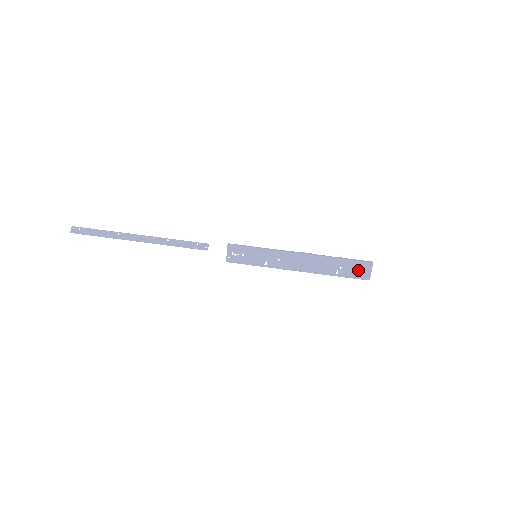
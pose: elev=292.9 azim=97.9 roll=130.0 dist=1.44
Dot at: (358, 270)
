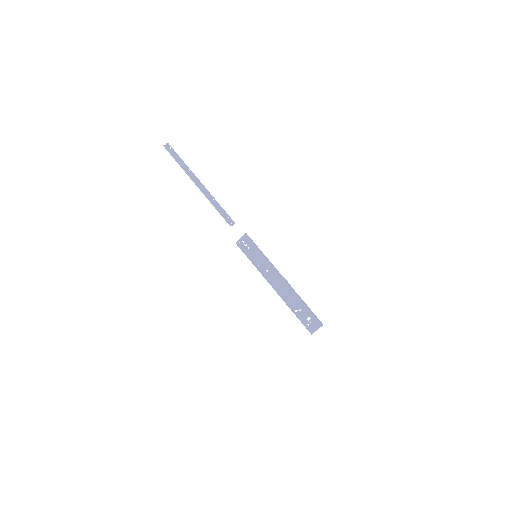
Dot at: (309, 321)
